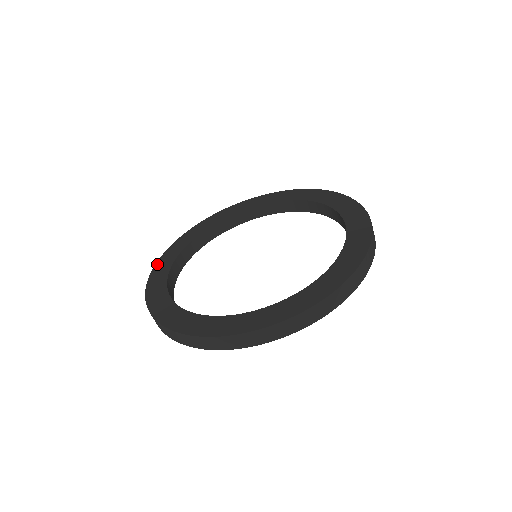
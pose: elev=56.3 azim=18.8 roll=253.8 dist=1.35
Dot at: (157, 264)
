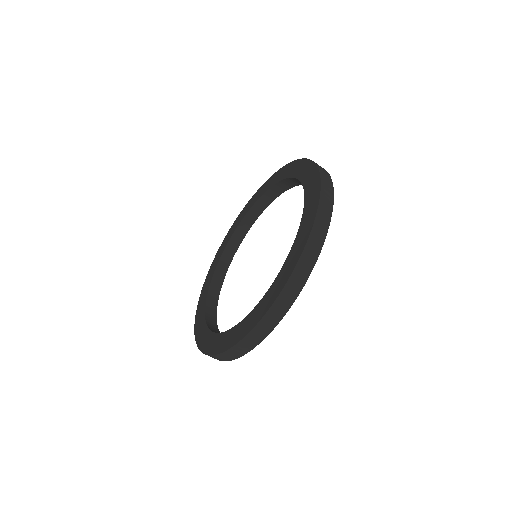
Dot at: (199, 300)
